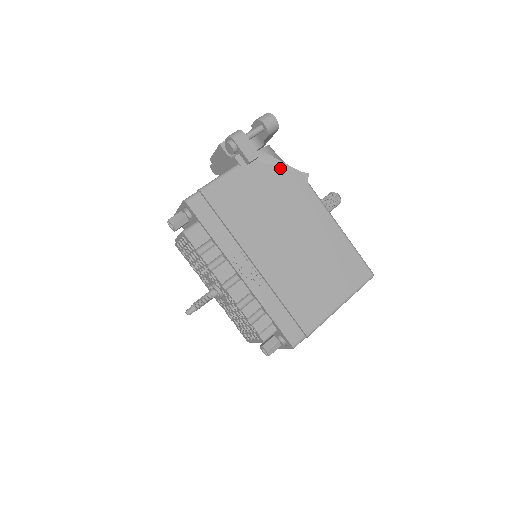
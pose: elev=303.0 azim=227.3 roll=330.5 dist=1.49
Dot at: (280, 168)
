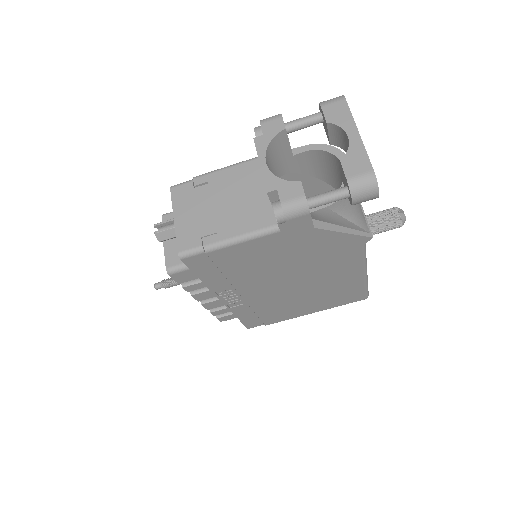
Dot at: (337, 233)
